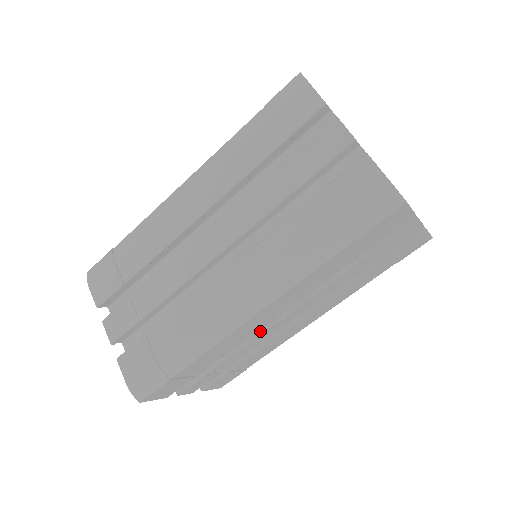
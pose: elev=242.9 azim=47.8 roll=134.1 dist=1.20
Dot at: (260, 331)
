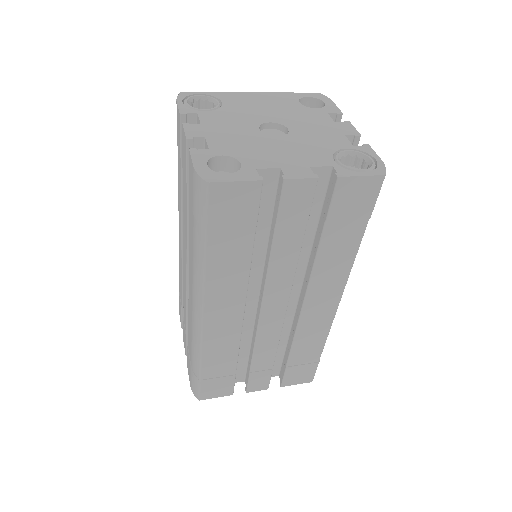
Dot at: (256, 328)
